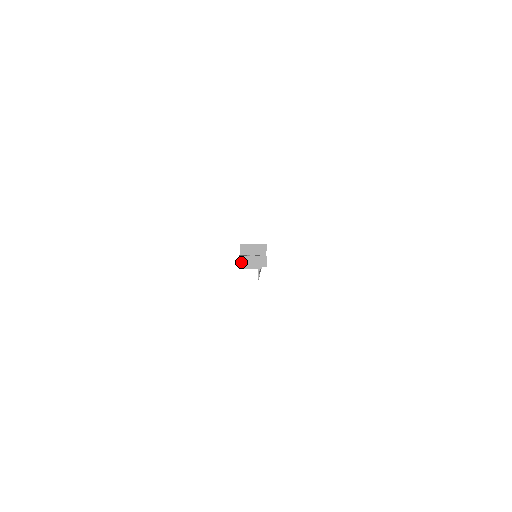
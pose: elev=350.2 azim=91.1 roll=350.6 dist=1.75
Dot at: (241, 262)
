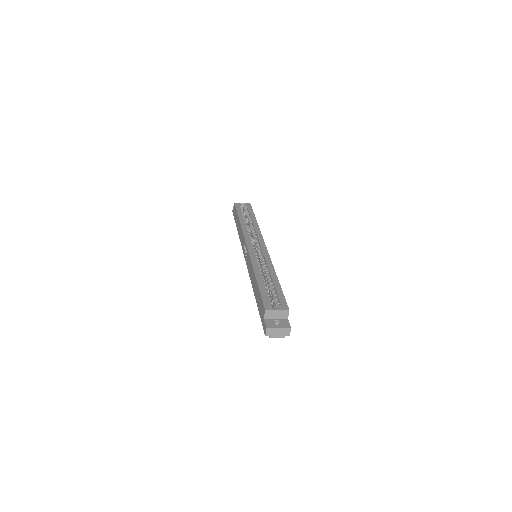
Dot at: (268, 333)
